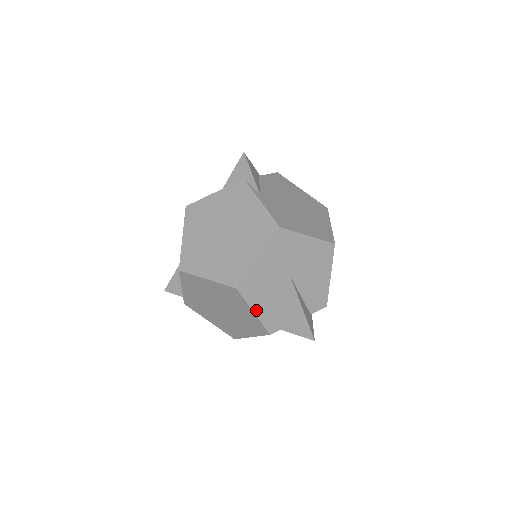
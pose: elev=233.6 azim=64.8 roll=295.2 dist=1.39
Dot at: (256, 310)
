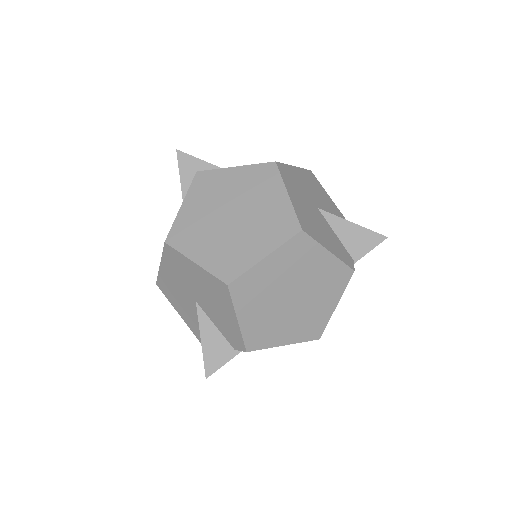
Dot at: (328, 249)
